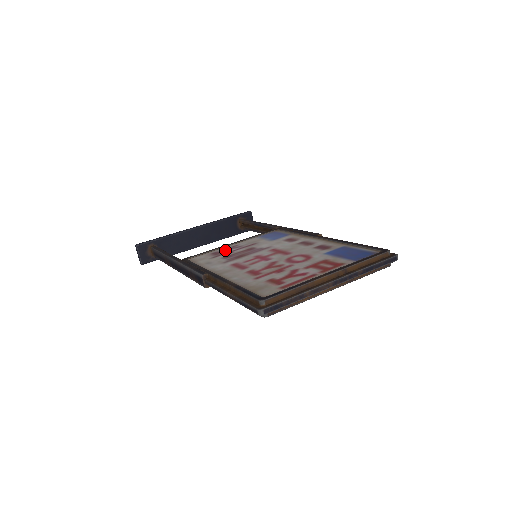
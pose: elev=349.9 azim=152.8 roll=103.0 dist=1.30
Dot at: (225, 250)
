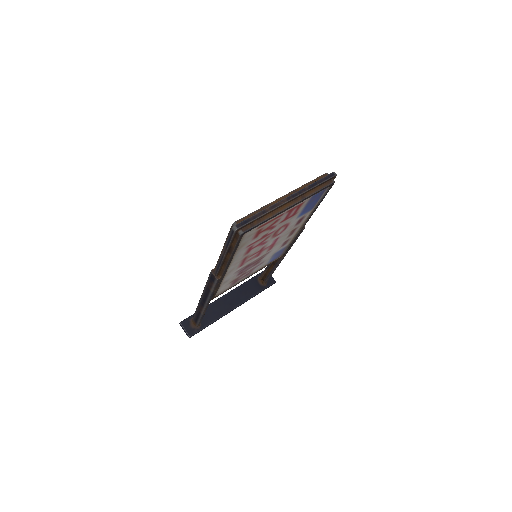
Dot at: occluded
